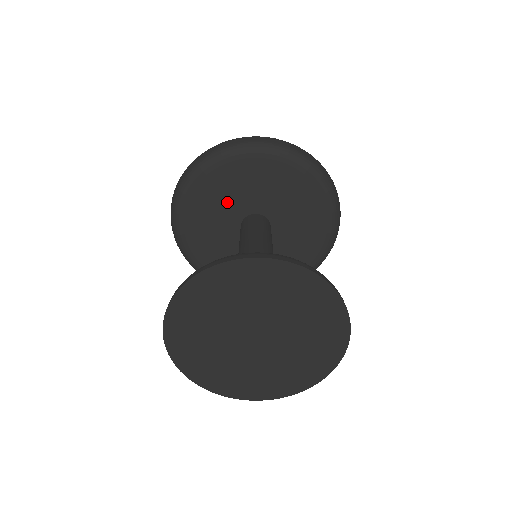
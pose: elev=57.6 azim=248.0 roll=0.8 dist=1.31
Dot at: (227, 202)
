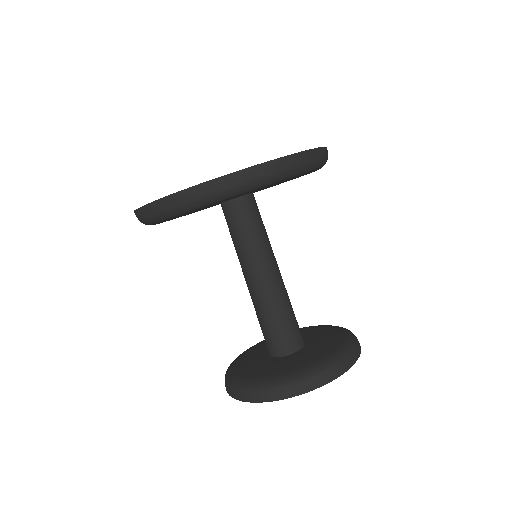
Dot at: occluded
